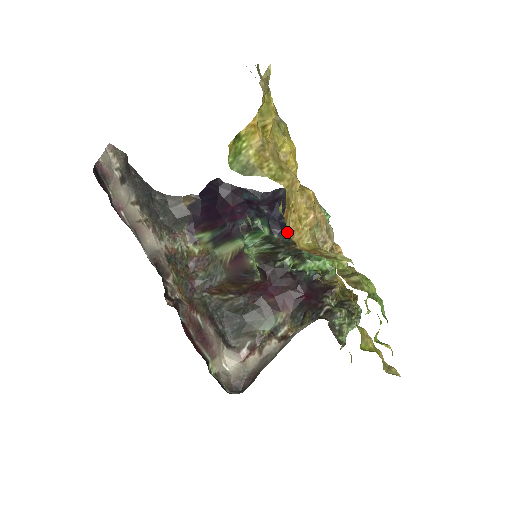
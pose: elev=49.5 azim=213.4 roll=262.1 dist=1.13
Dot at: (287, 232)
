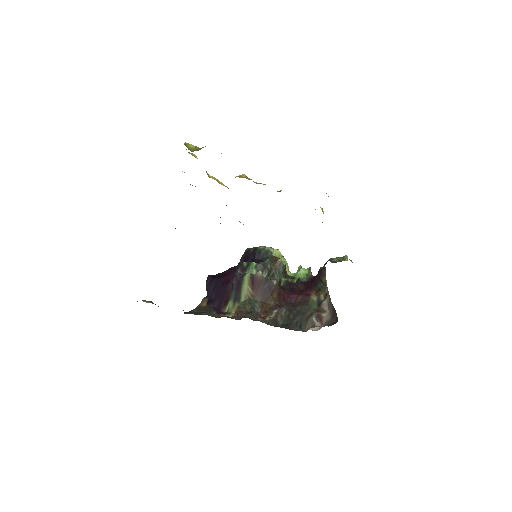
Dot at: (264, 258)
